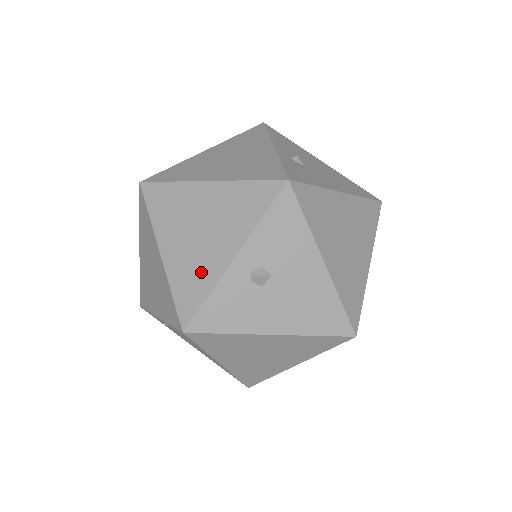
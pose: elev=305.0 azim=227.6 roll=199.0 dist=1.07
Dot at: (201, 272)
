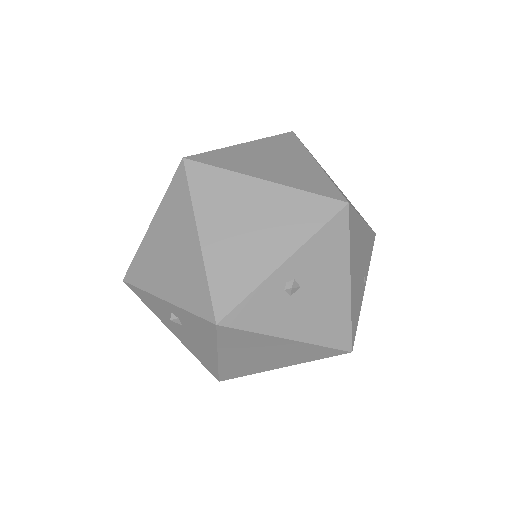
Dot at: (150, 274)
